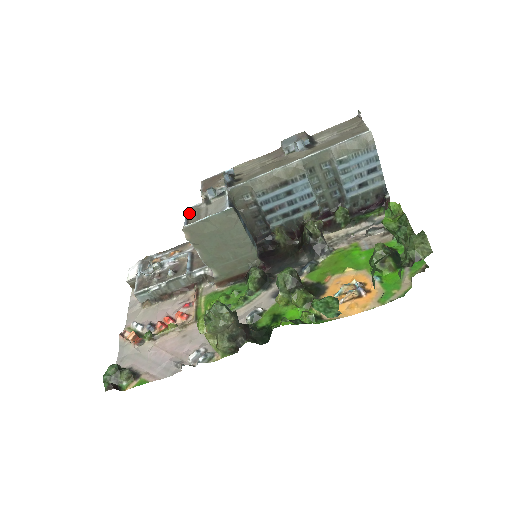
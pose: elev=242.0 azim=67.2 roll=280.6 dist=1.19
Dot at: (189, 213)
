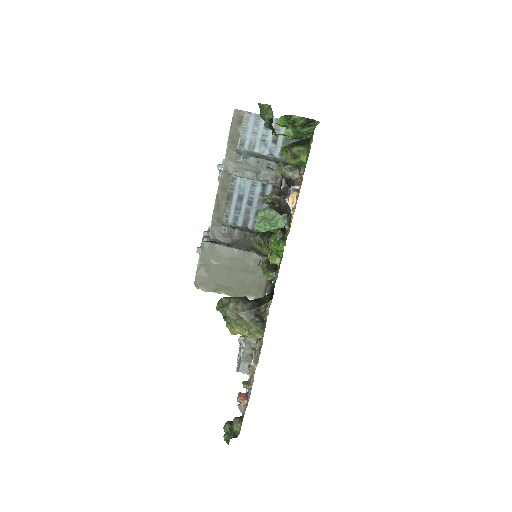
Dot at: occluded
